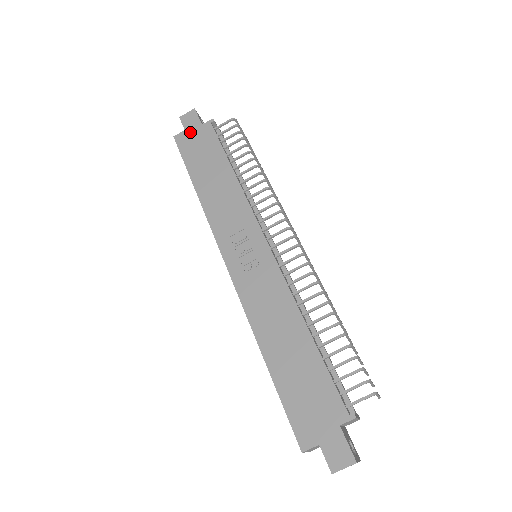
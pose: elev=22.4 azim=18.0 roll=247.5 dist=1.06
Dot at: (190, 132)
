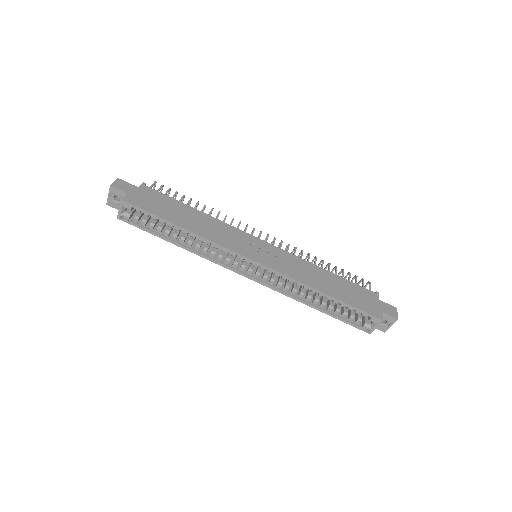
Dot at: (134, 194)
